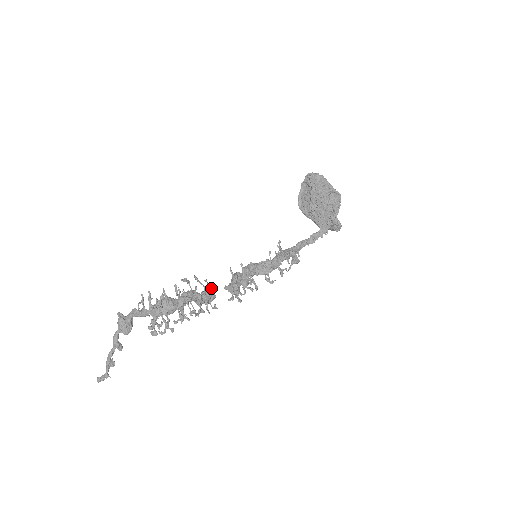
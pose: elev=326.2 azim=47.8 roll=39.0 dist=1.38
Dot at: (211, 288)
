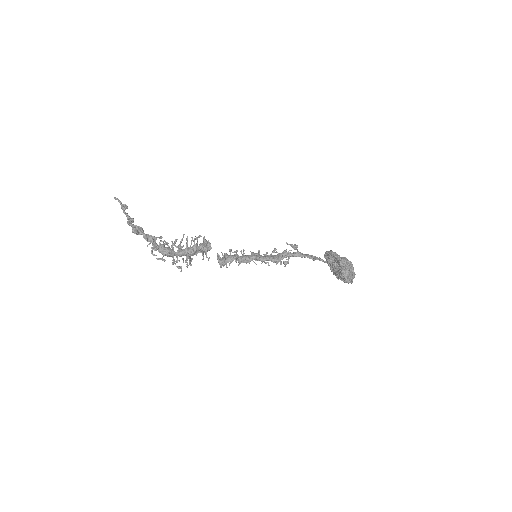
Dot at: (206, 256)
